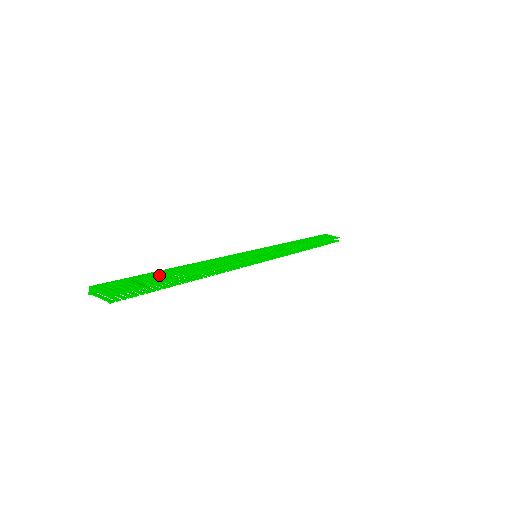
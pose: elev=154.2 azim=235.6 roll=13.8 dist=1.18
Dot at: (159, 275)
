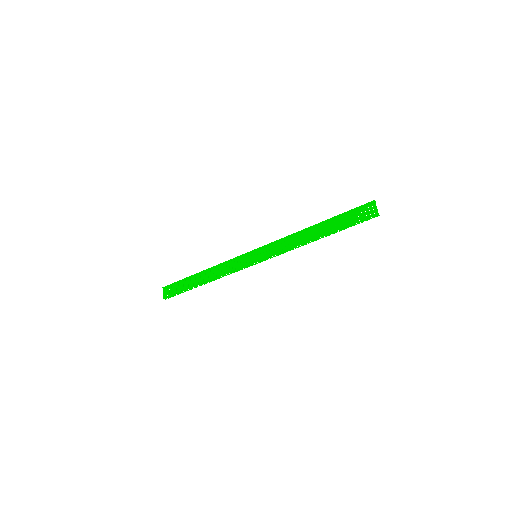
Dot at: (188, 281)
